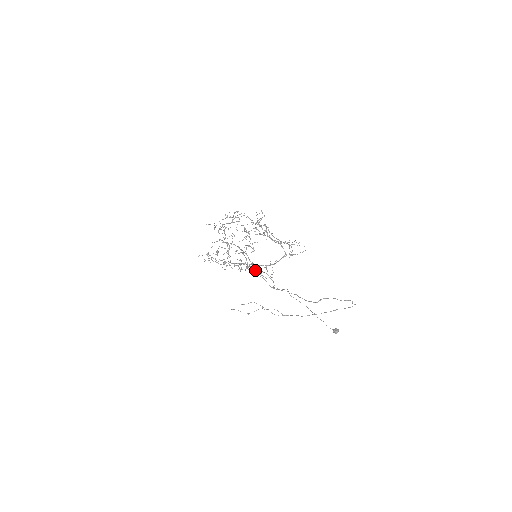
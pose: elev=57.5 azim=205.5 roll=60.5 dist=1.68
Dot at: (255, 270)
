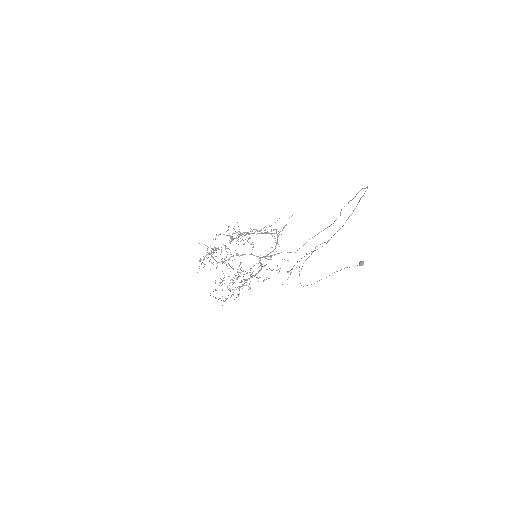
Dot at: (267, 259)
